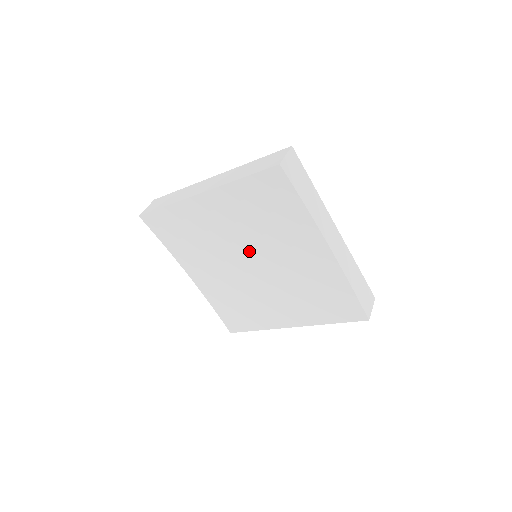
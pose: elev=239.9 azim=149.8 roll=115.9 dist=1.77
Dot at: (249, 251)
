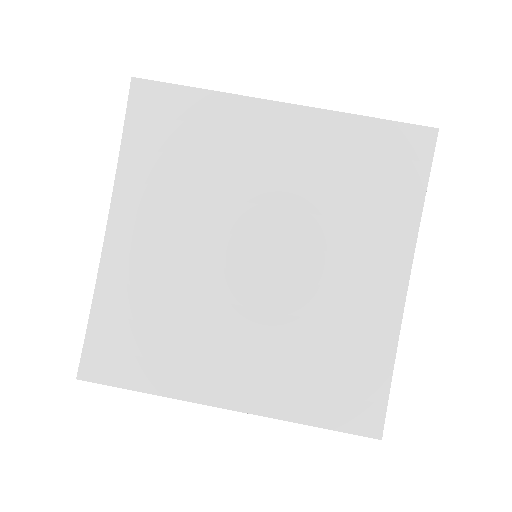
Dot at: (273, 232)
